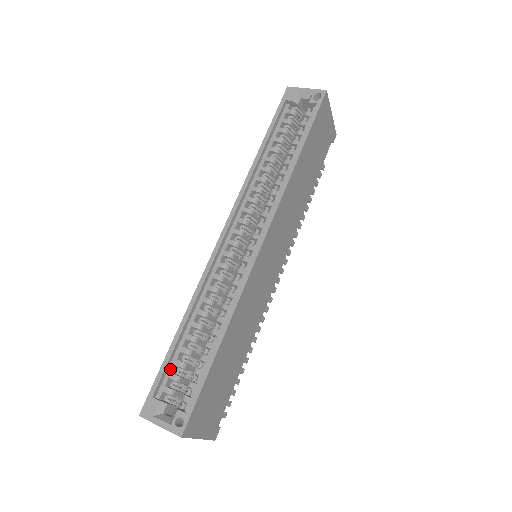
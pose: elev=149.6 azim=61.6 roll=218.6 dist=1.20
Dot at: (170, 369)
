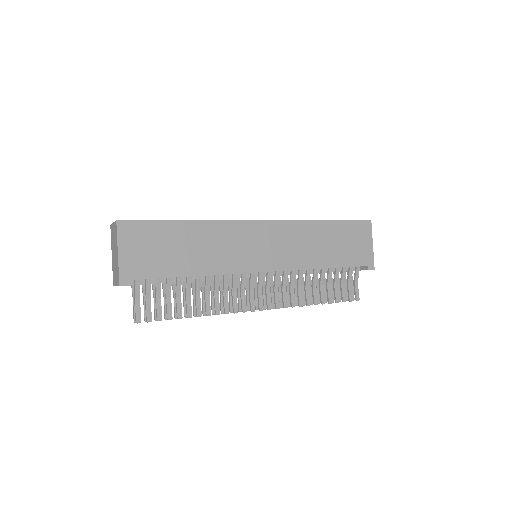
Dot at: occluded
